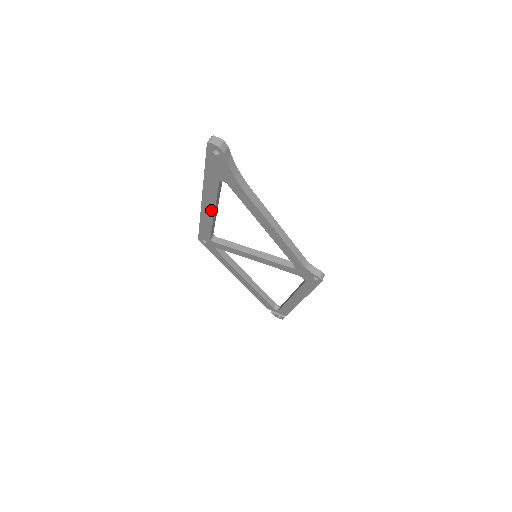
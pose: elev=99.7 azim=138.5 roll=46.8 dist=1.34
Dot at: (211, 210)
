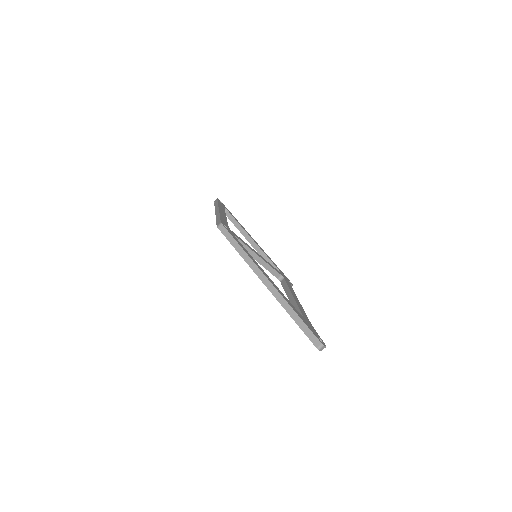
Dot at: occluded
